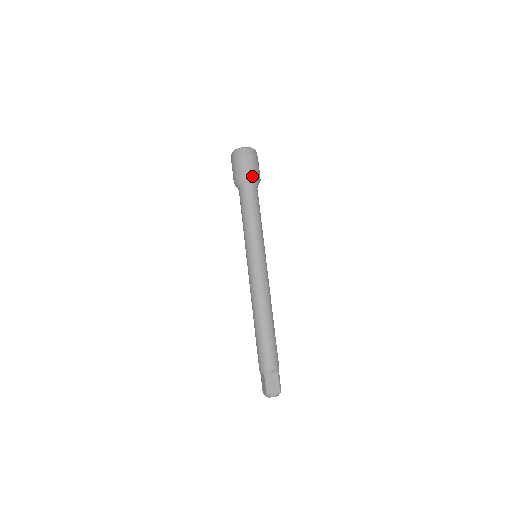
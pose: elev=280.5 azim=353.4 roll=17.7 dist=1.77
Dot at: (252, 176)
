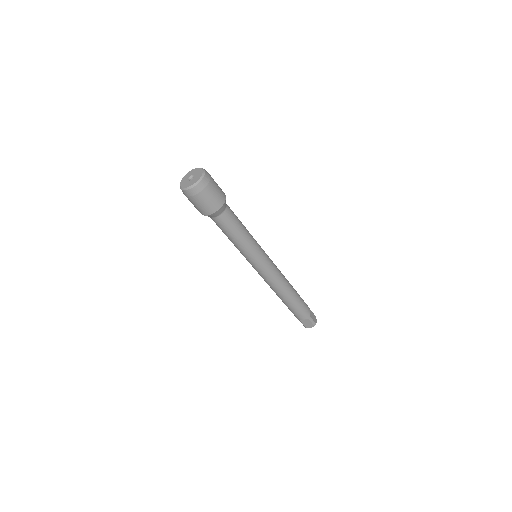
Dot at: (211, 214)
